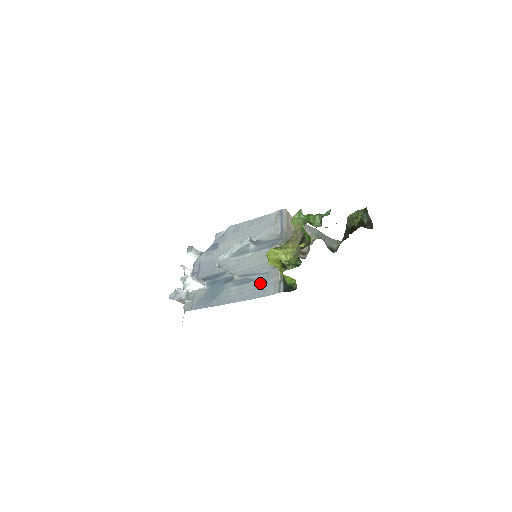
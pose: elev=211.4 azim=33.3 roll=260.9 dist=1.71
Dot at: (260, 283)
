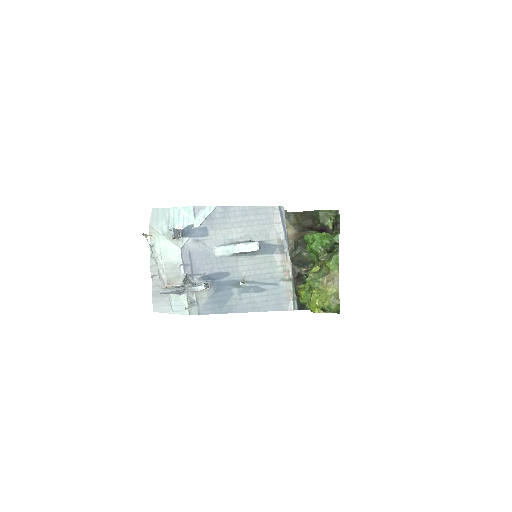
Dot at: (273, 295)
